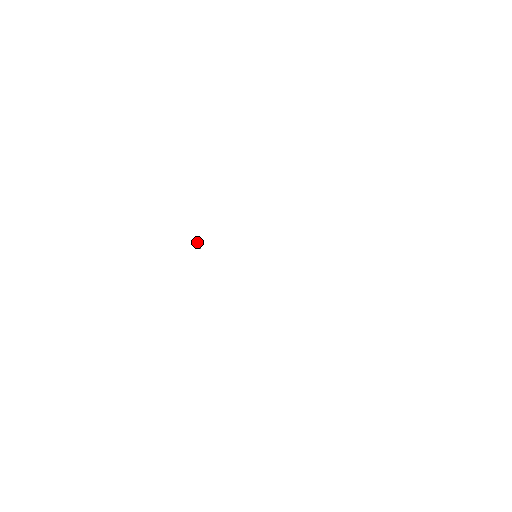
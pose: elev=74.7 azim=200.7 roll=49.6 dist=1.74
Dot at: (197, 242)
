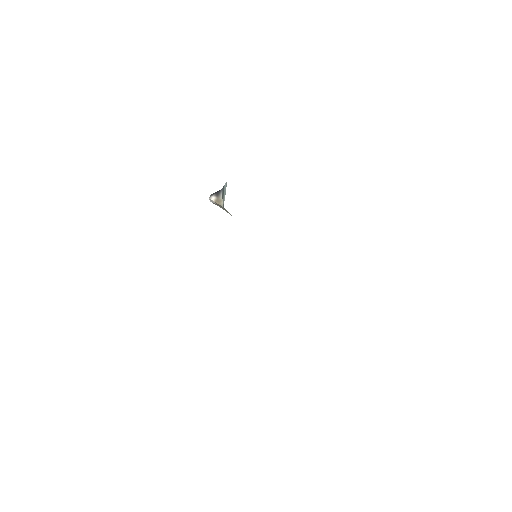
Dot at: (220, 197)
